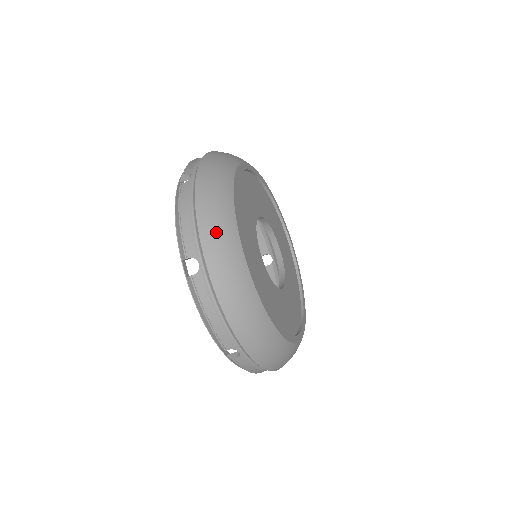
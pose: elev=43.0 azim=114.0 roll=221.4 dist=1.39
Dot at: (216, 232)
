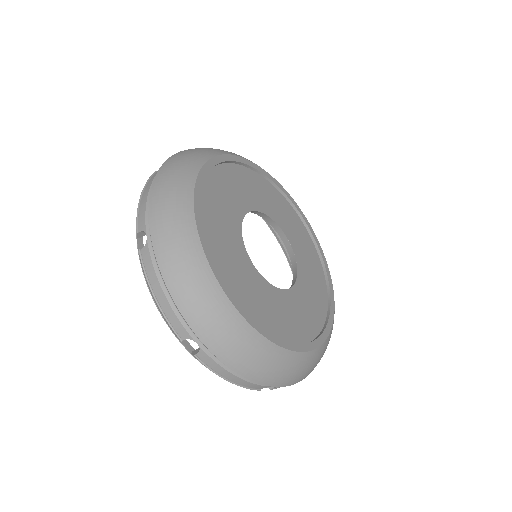
Dot at: (200, 308)
